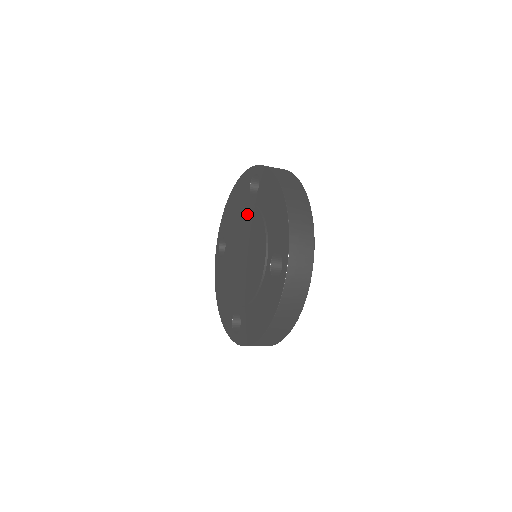
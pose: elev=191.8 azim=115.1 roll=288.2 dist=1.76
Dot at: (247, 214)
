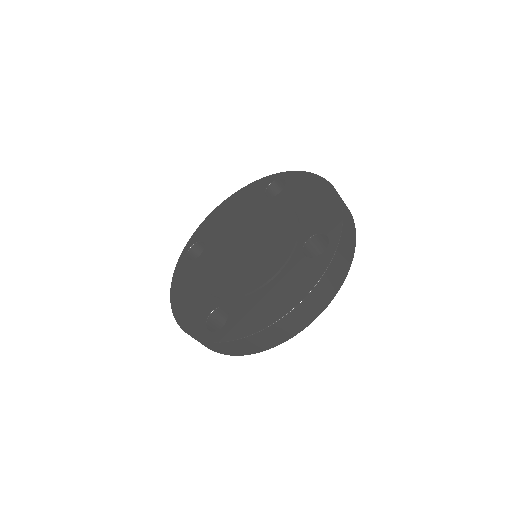
Dot at: (261, 210)
